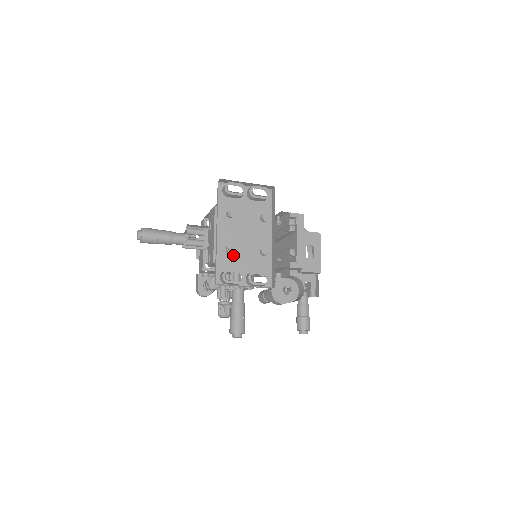
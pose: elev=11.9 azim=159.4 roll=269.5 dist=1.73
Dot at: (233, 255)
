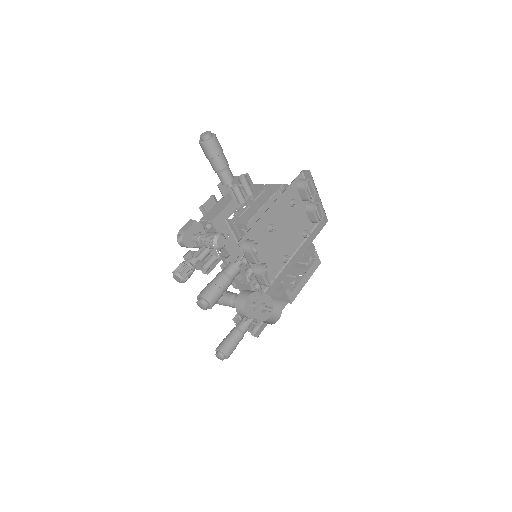
Dot at: (265, 235)
